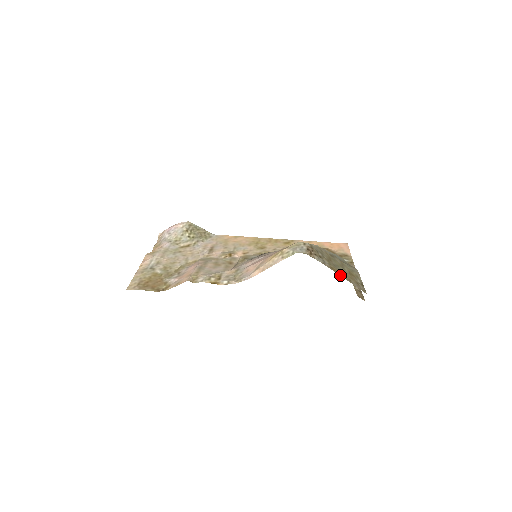
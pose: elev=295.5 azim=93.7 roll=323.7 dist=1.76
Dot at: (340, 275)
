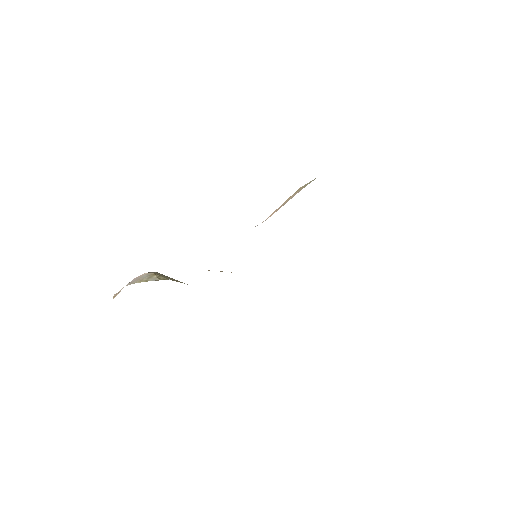
Dot at: occluded
